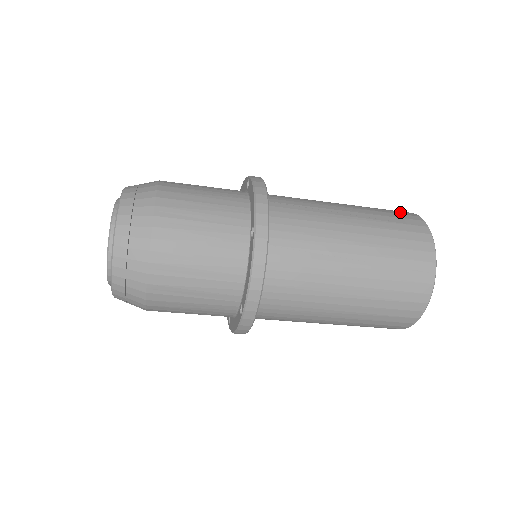
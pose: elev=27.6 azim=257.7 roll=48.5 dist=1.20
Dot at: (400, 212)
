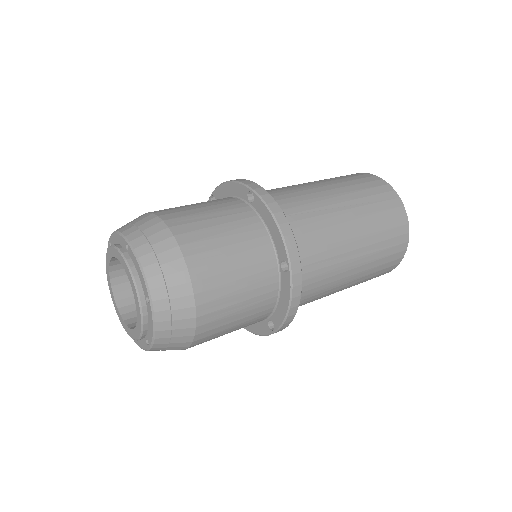
Dot at: (373, 182)
